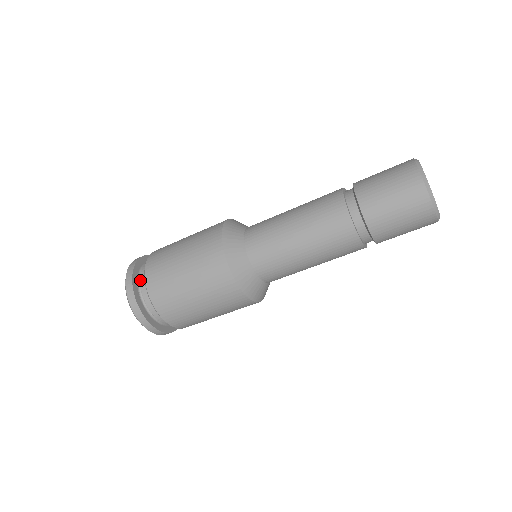
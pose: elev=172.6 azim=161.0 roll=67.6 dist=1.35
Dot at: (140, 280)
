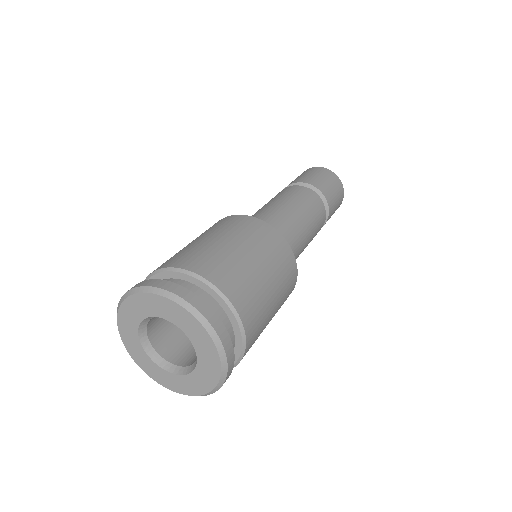
Dot at: occluded
